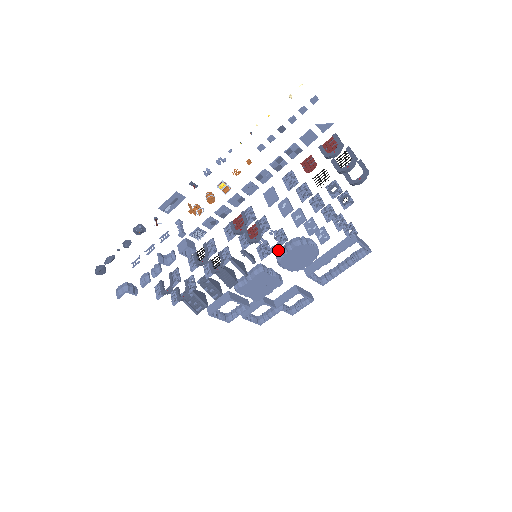
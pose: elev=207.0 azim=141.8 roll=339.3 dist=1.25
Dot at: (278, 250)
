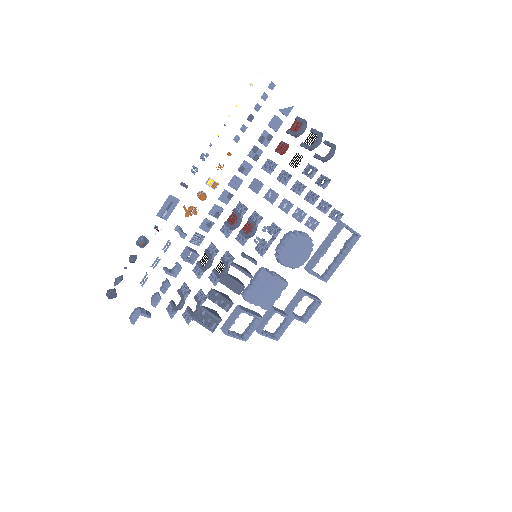
Dot at: (275, 249)
